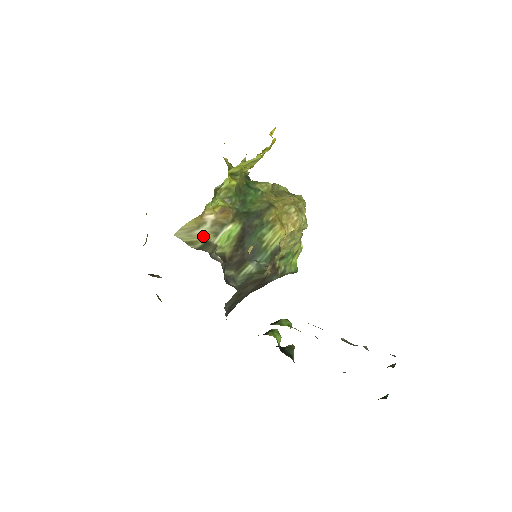
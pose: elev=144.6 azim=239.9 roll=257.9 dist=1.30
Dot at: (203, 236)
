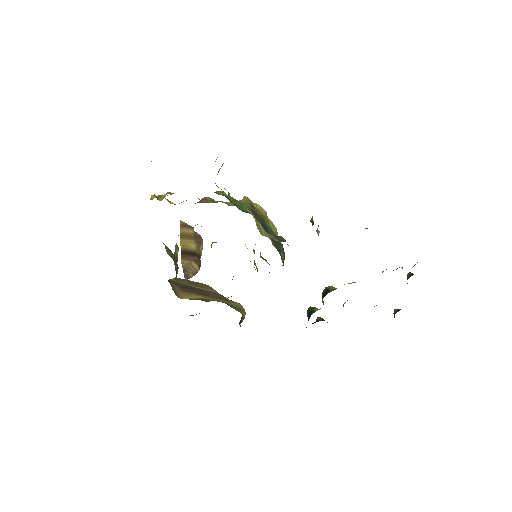
Dot at: occluded
